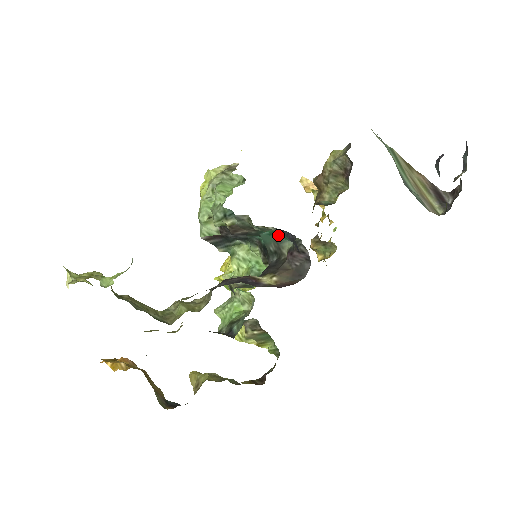
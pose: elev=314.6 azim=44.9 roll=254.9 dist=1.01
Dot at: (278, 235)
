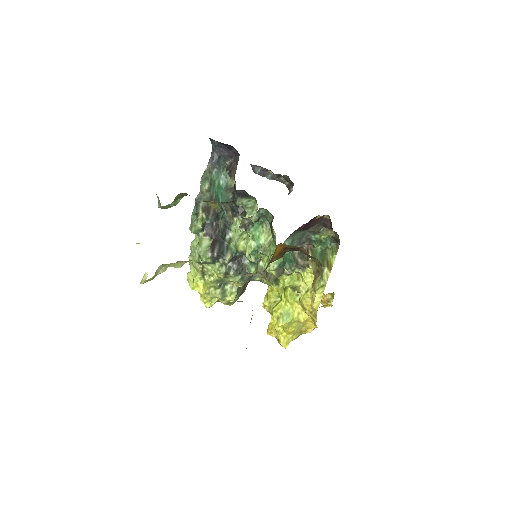
Dot at: (222, 187)
